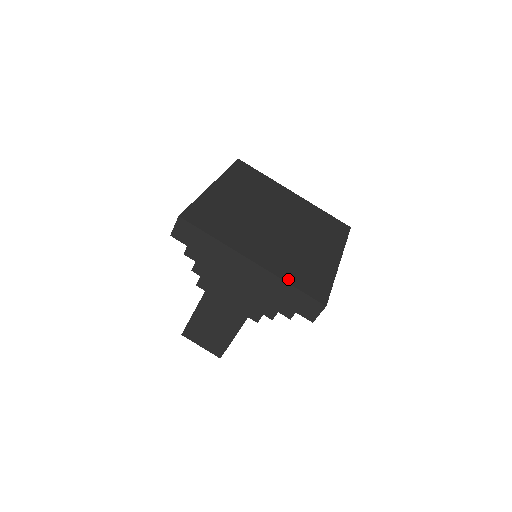
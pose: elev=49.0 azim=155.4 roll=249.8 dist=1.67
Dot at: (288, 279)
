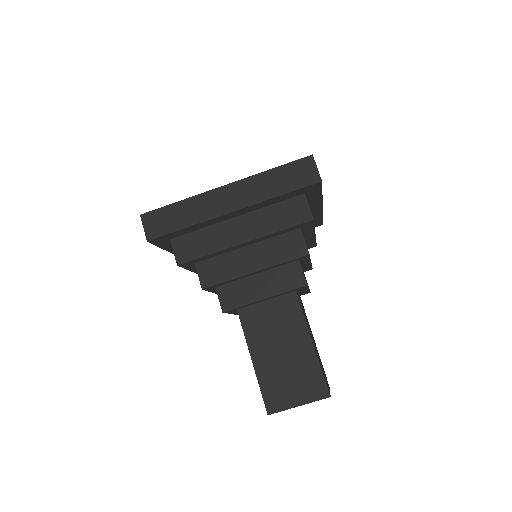
Dot at: (266, 173)
